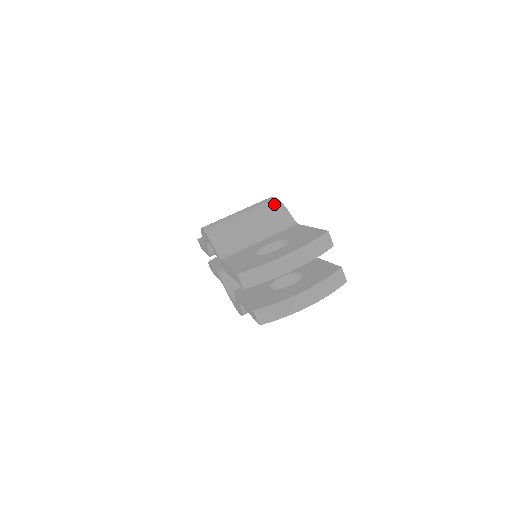
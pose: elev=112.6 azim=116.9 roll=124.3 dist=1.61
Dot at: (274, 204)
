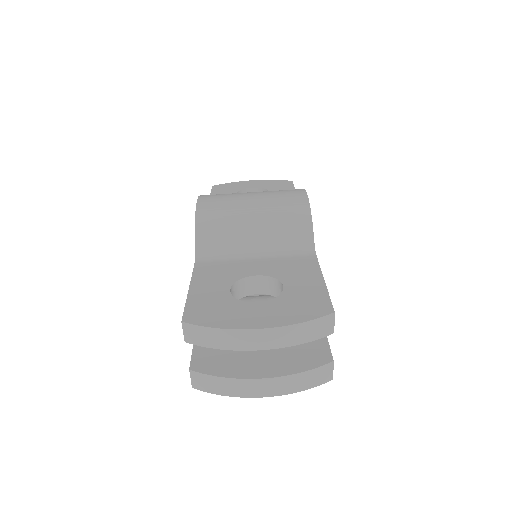
Dot at: (300, 208)
